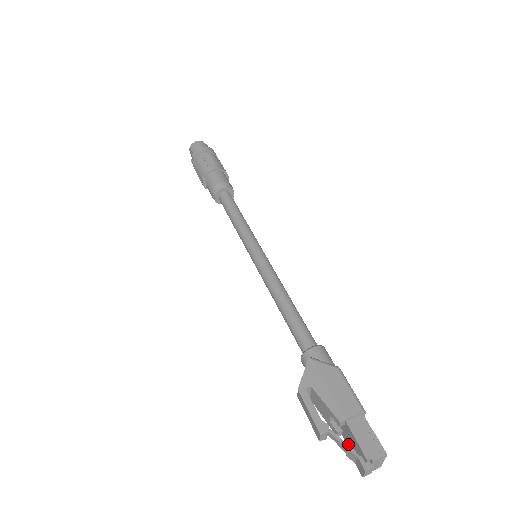
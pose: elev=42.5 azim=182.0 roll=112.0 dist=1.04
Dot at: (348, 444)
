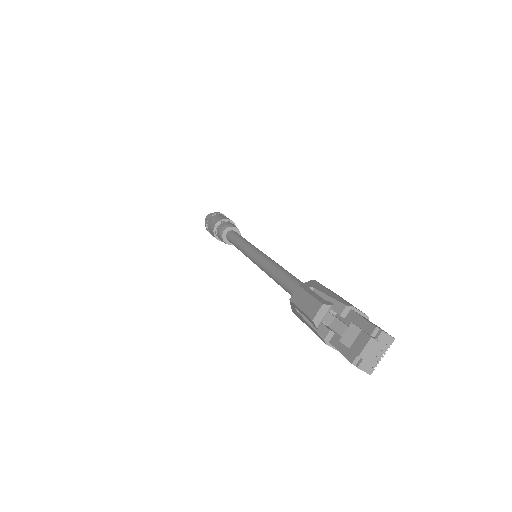
Dot at: (338, 343)
